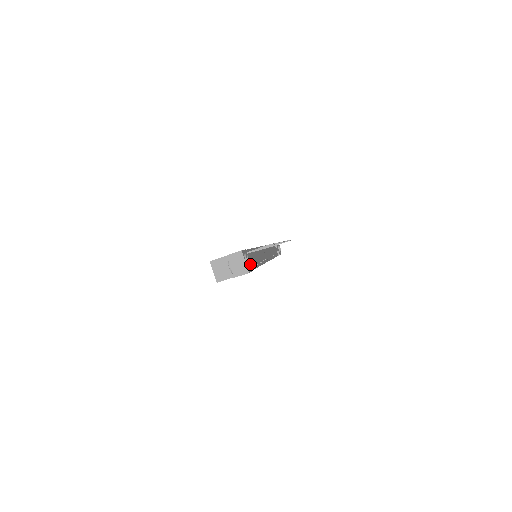
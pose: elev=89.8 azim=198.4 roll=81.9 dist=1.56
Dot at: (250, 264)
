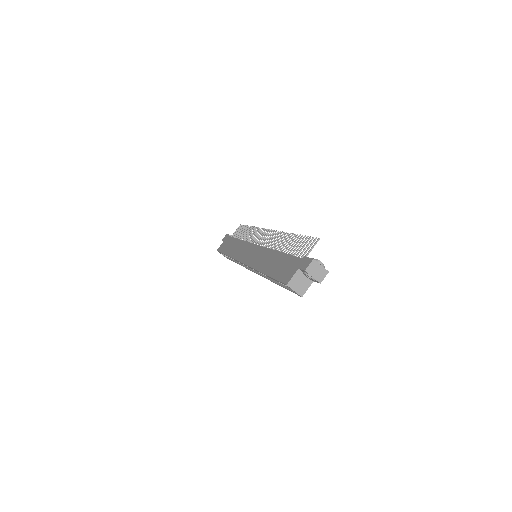
Dot at: occluded
